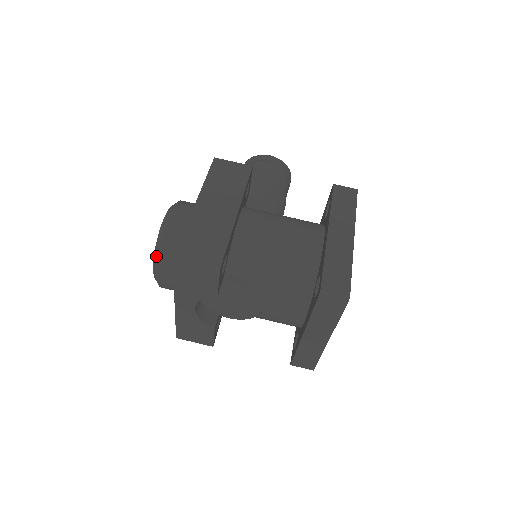
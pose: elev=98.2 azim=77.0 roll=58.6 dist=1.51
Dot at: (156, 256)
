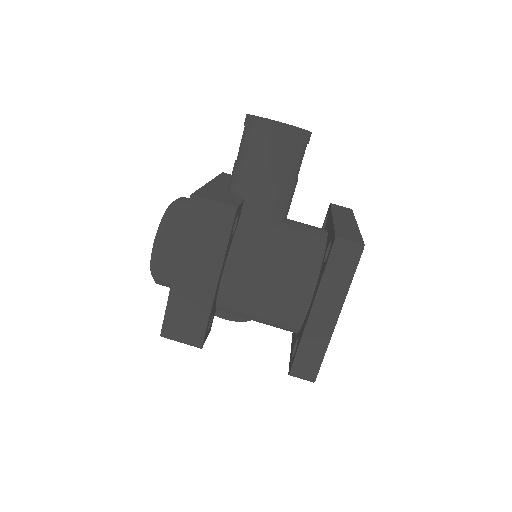
Dot at: occluded
